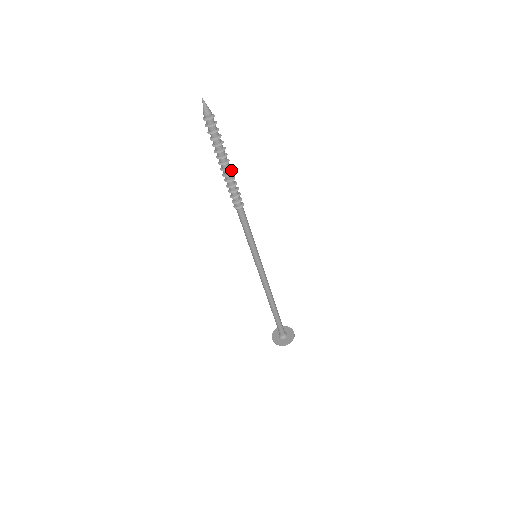
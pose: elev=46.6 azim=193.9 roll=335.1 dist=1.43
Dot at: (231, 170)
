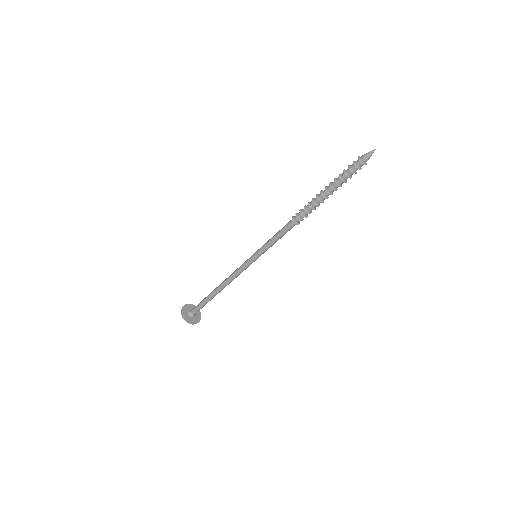
Dot at: occluded
